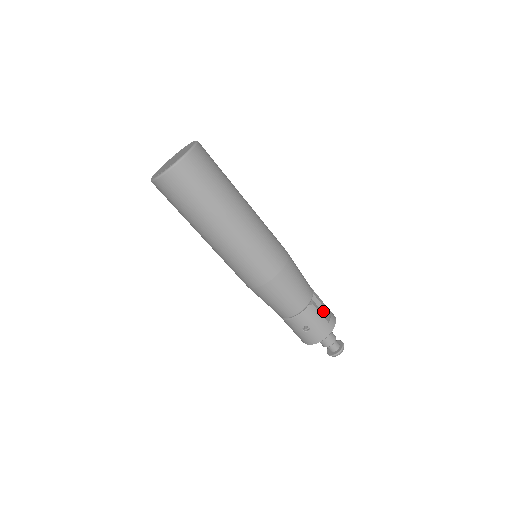
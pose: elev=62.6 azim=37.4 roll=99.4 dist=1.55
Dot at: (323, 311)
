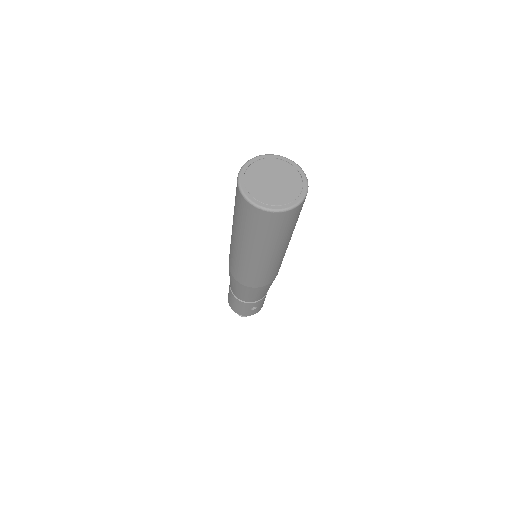
Dot at: occluded
